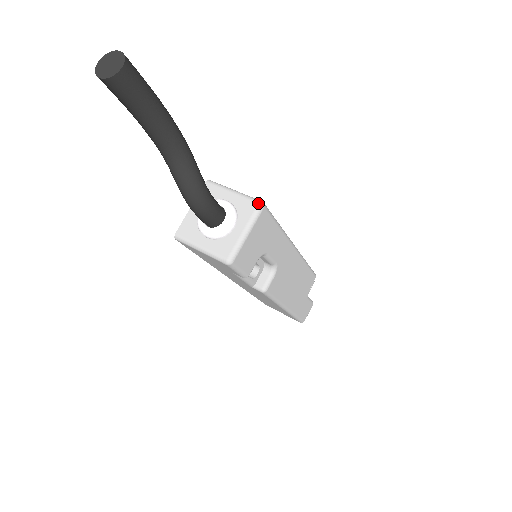
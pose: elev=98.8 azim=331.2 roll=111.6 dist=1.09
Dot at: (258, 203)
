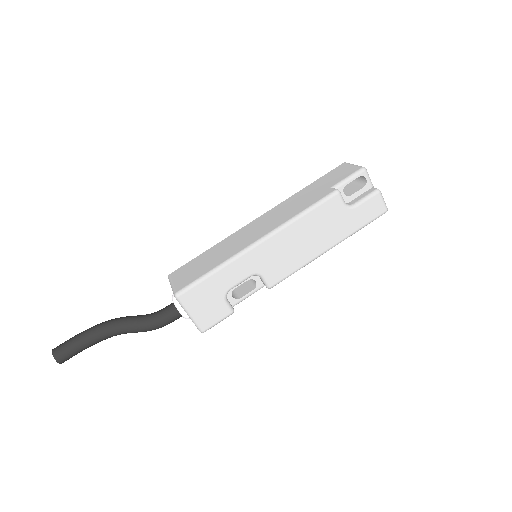
Dot at: occluded
